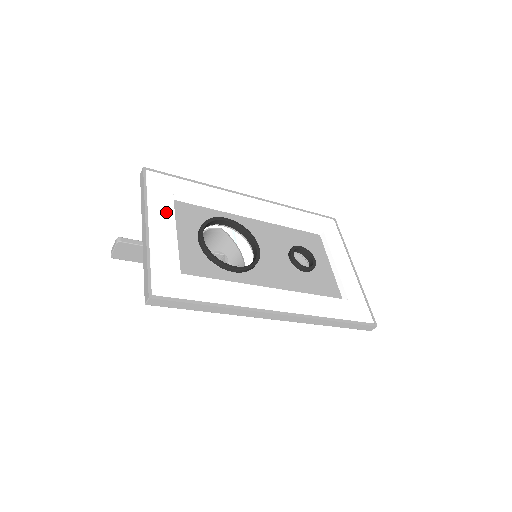
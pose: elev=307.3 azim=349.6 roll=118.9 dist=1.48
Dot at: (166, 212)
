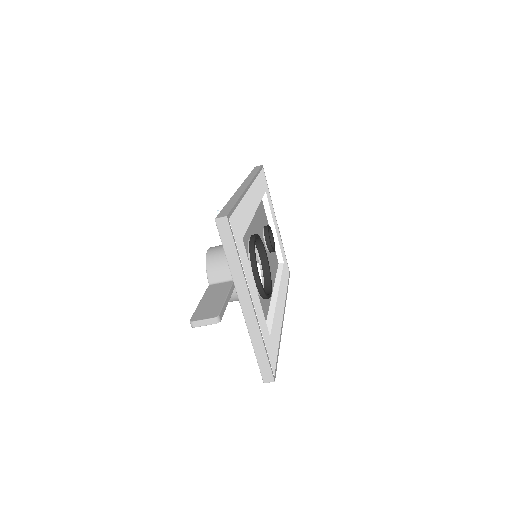
Dot at: (249, 272)
